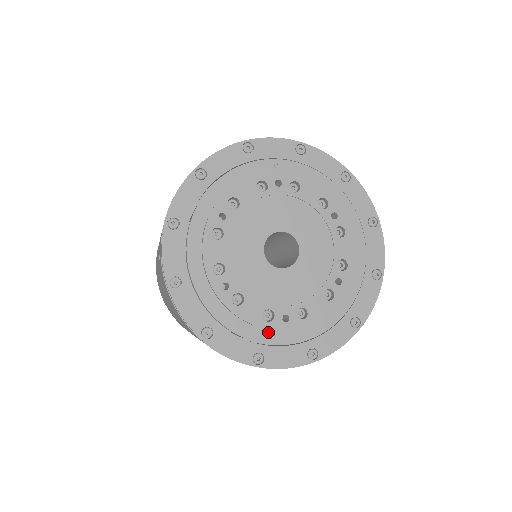
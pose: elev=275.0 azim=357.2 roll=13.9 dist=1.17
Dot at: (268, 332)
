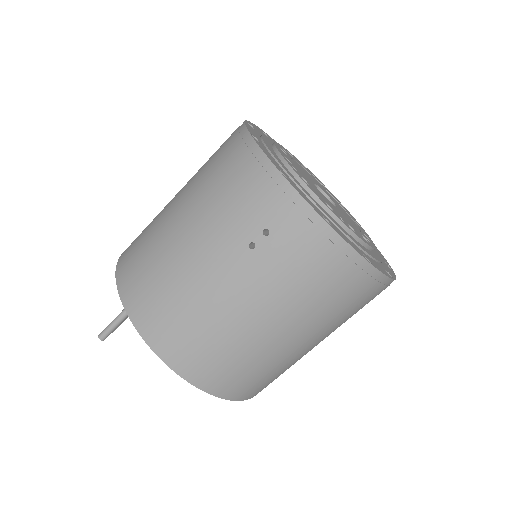
Dot at: (373, 253)
